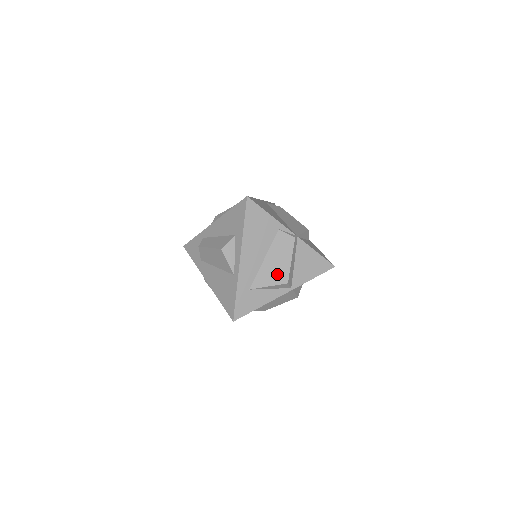
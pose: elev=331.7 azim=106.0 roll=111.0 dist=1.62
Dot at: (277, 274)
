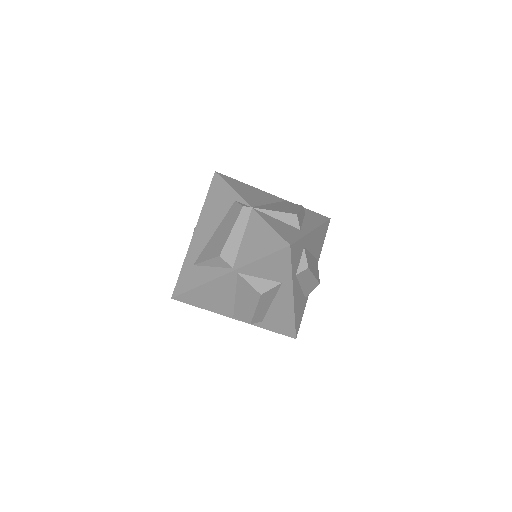
Dot at: (216, 247)
